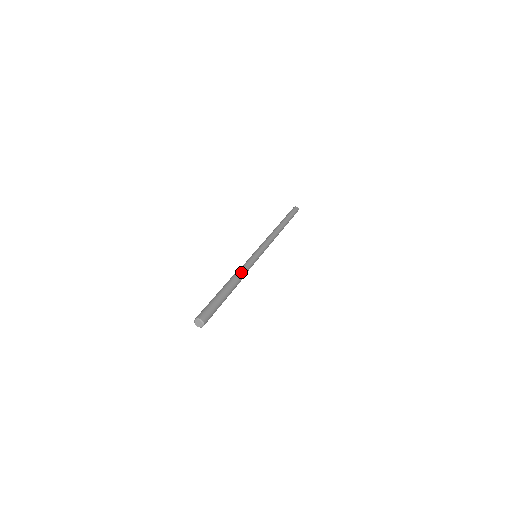
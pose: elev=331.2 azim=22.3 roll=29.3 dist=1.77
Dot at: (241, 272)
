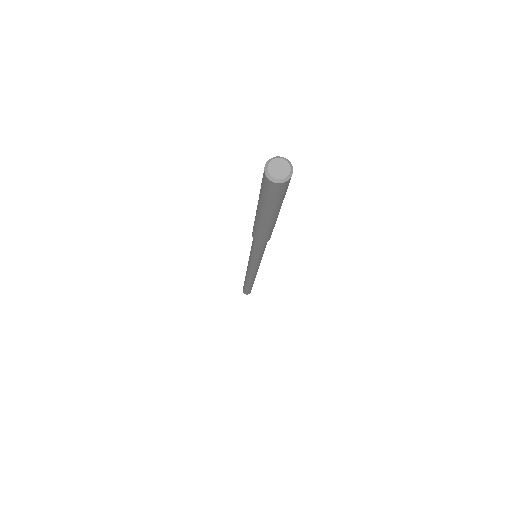
Dot at: occluded
